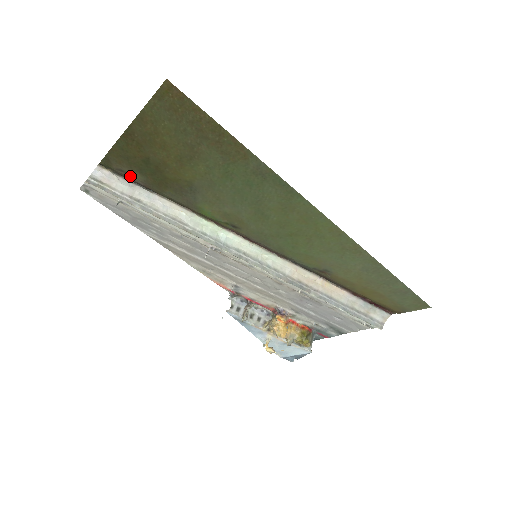
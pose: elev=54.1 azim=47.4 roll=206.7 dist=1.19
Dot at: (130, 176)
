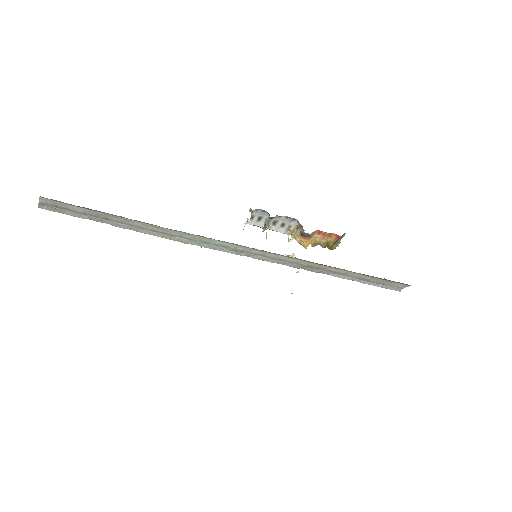
Dot at: occluded
